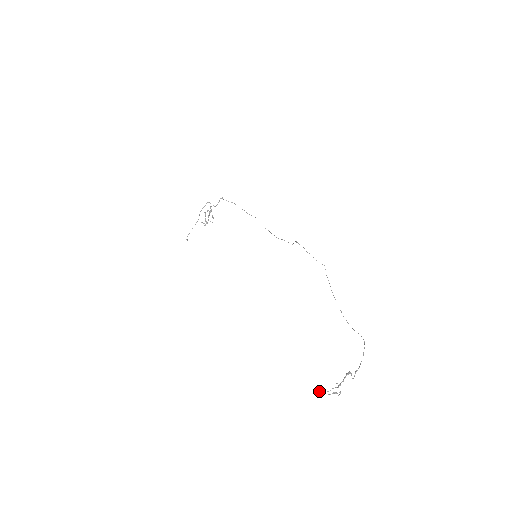
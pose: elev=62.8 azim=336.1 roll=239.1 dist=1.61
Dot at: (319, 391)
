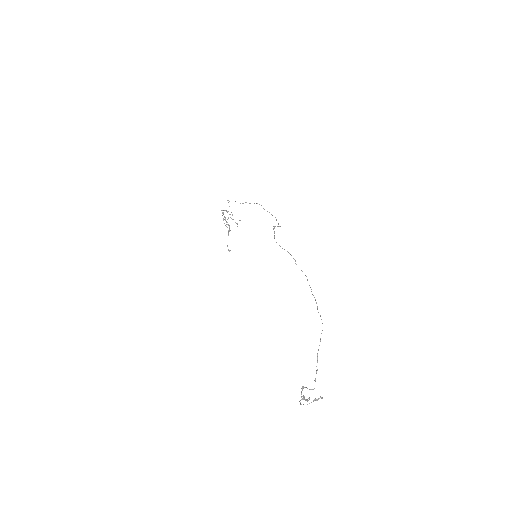
Dot at: occluded
